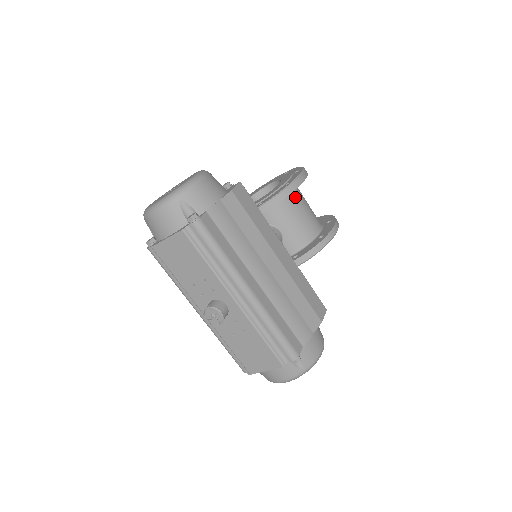
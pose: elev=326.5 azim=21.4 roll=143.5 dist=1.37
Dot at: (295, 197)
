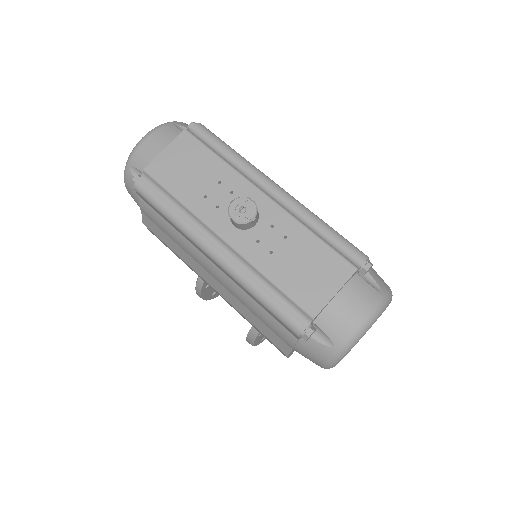
Dot at: occluded
